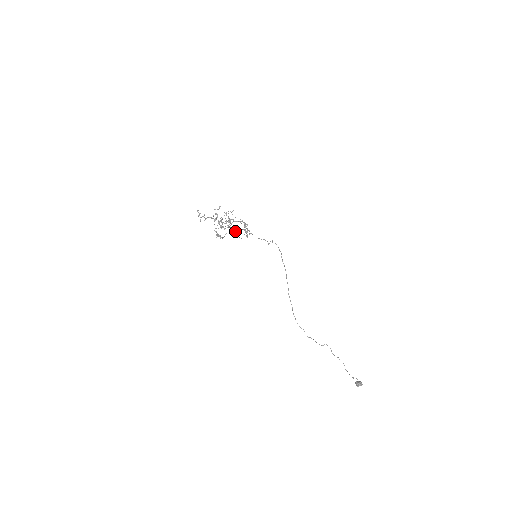
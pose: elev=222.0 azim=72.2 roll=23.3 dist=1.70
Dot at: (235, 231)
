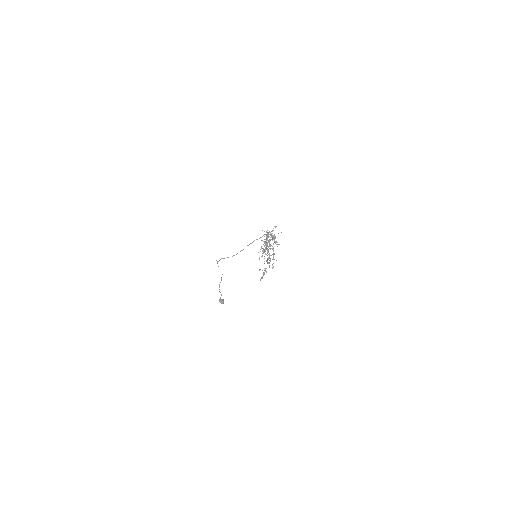
Dot at: occluded
